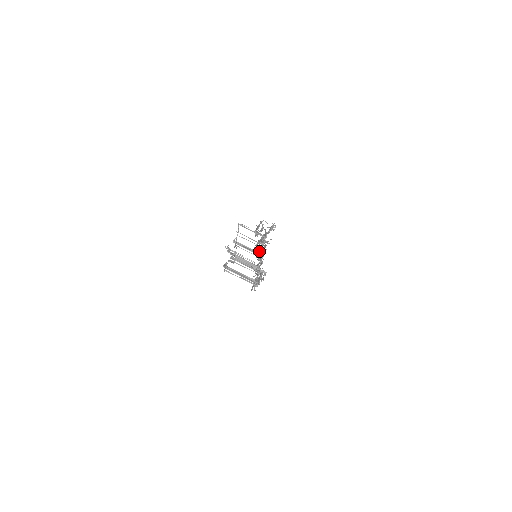
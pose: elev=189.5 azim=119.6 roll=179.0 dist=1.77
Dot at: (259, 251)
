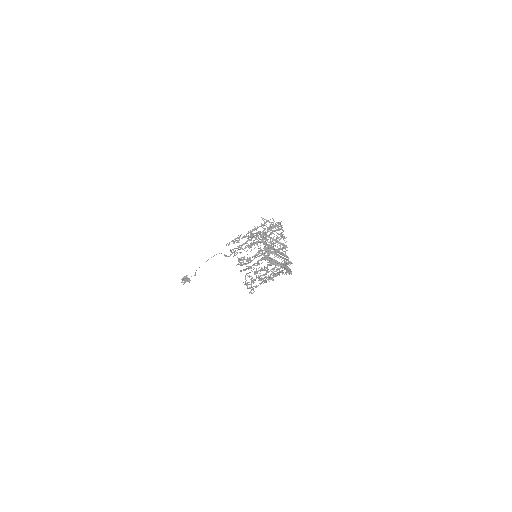
Dot at: occluded
